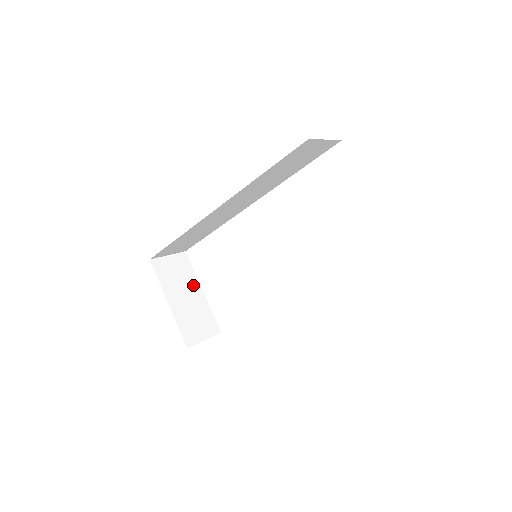
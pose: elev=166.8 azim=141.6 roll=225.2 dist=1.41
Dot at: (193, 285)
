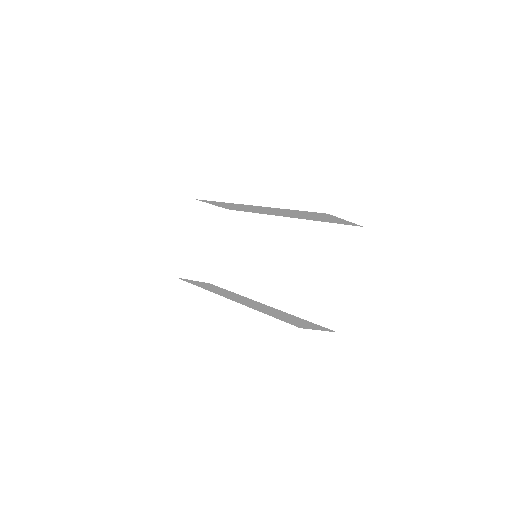
Dot at: (214, 237)
